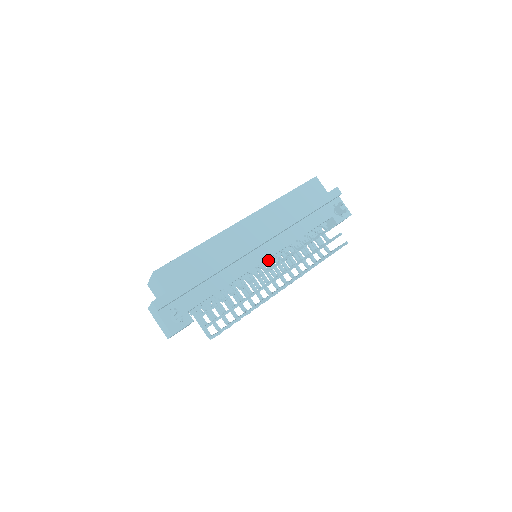
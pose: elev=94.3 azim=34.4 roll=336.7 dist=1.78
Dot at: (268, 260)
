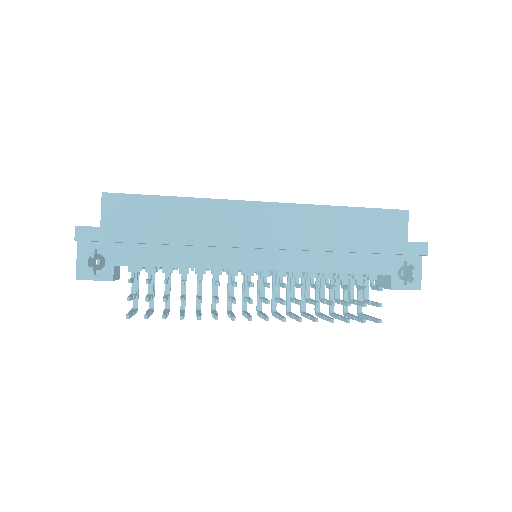
Dot at: (262, 272)
